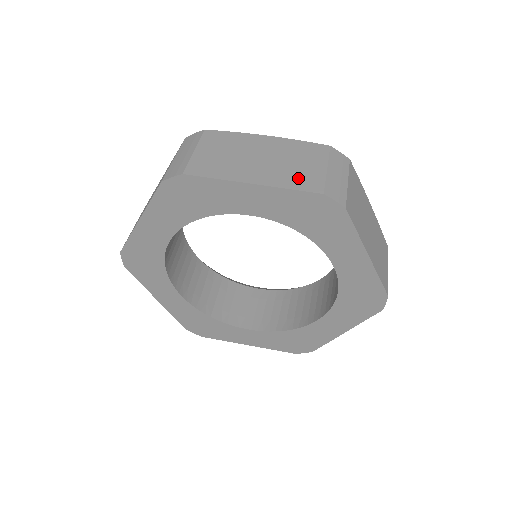
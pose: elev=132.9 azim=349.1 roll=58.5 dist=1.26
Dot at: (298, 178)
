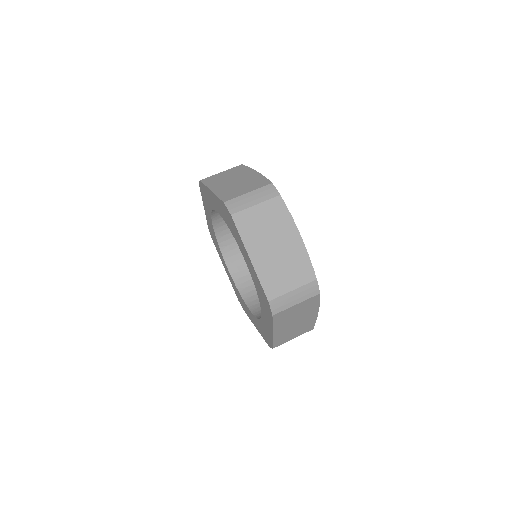
Dot at: (272, 280)
